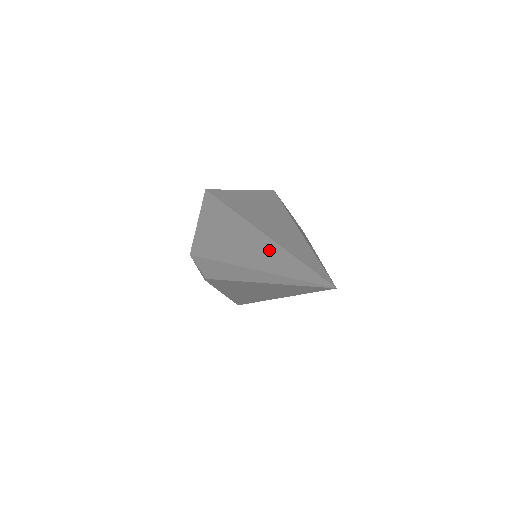
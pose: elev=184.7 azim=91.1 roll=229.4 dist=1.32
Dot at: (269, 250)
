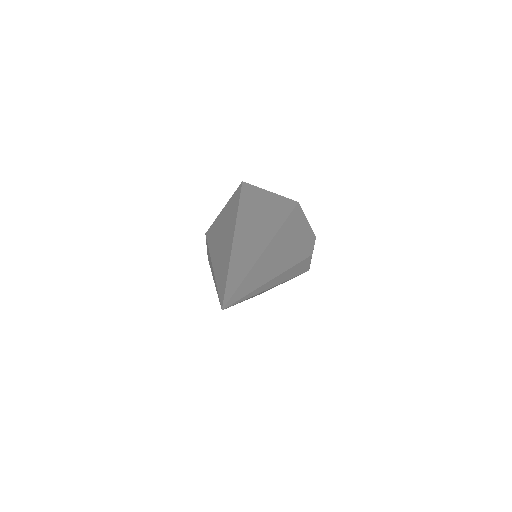
Dot at: (225, 255)
